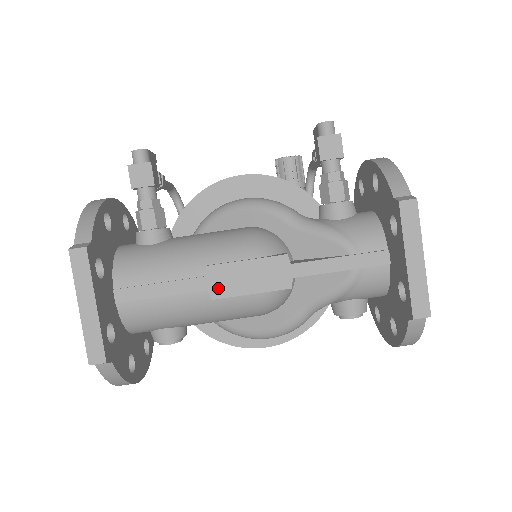
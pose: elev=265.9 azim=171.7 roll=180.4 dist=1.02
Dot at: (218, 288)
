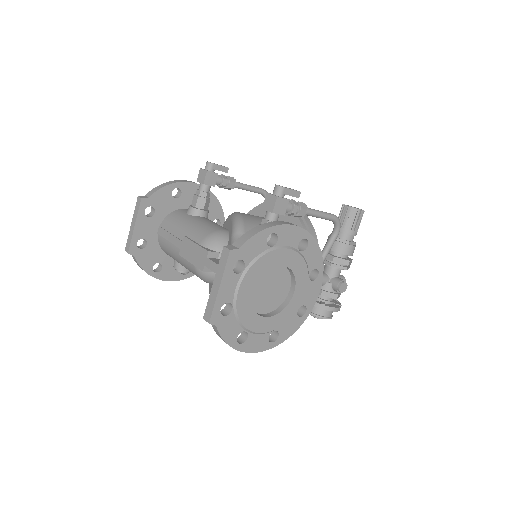
Dot at: (183, 250)
